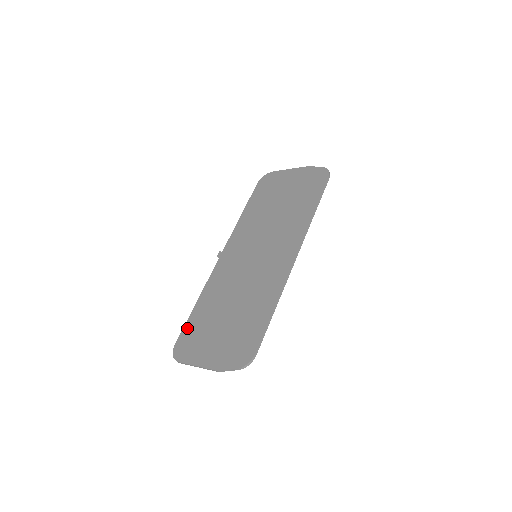
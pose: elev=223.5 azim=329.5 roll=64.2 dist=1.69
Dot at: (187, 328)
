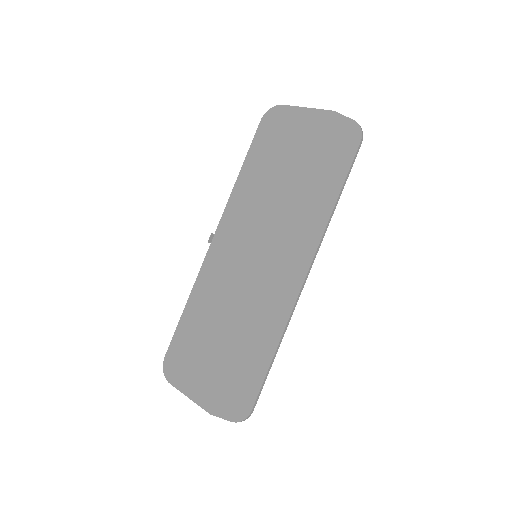
Dot at: (177, 339)
